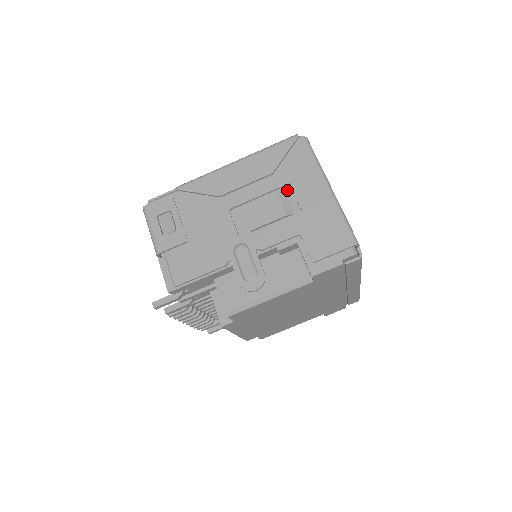
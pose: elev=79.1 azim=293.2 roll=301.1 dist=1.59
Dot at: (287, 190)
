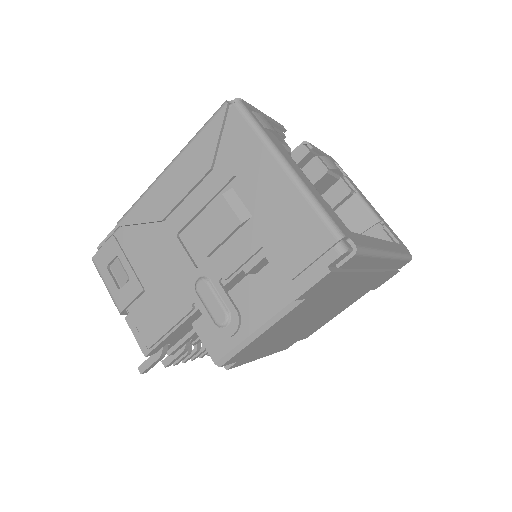
Dot at: (235, 186)
